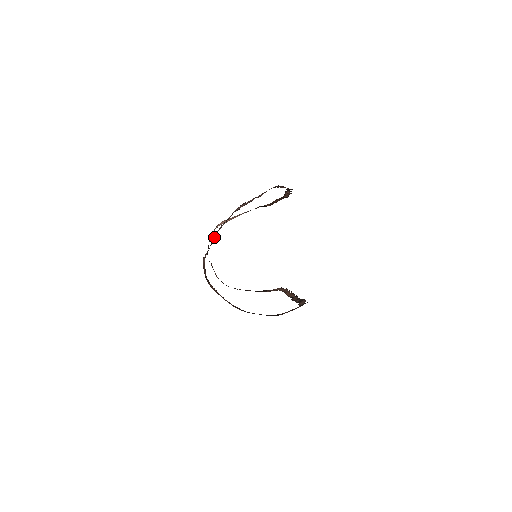
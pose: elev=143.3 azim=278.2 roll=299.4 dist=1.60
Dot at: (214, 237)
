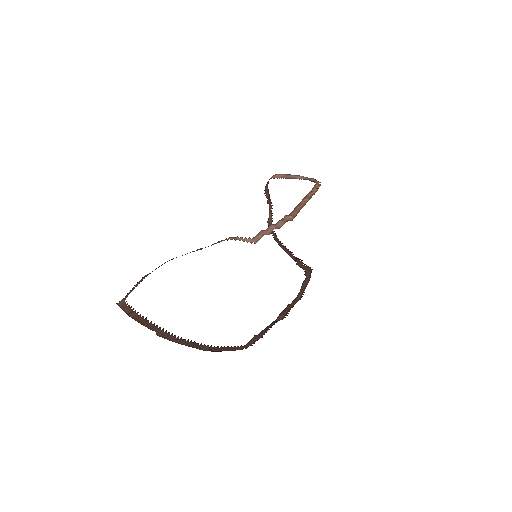
Dot at: (137, 284)
